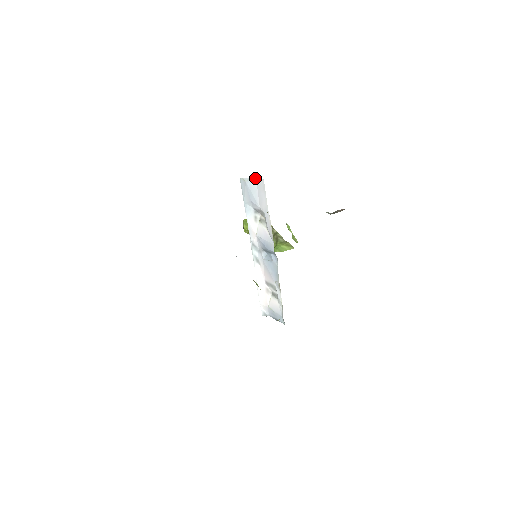
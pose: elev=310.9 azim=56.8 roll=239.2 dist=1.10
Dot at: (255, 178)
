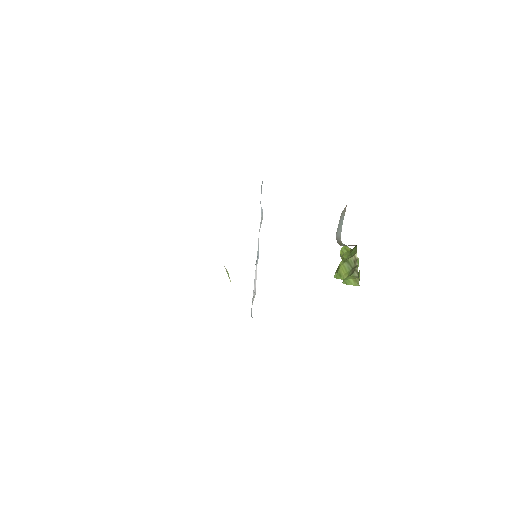
Dot at: occluded
